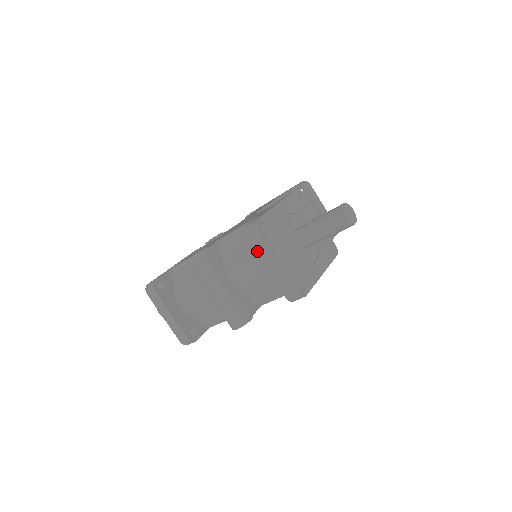
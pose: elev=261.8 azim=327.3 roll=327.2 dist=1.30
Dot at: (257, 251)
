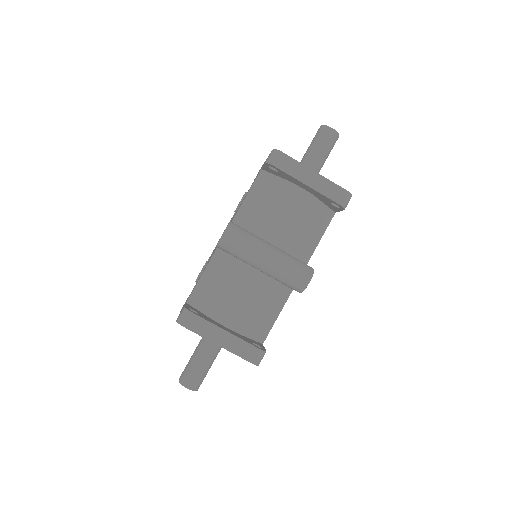
Dot at: (291, 174)
